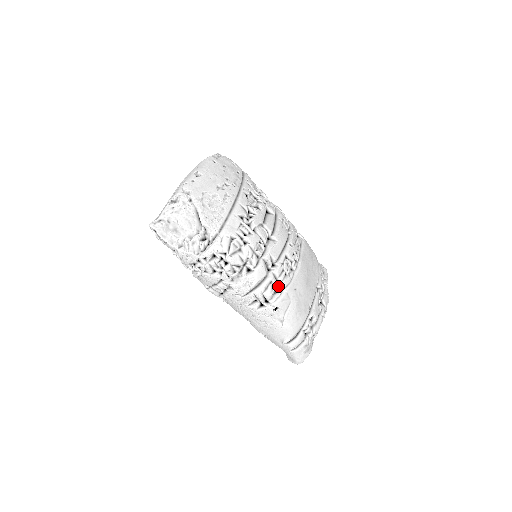
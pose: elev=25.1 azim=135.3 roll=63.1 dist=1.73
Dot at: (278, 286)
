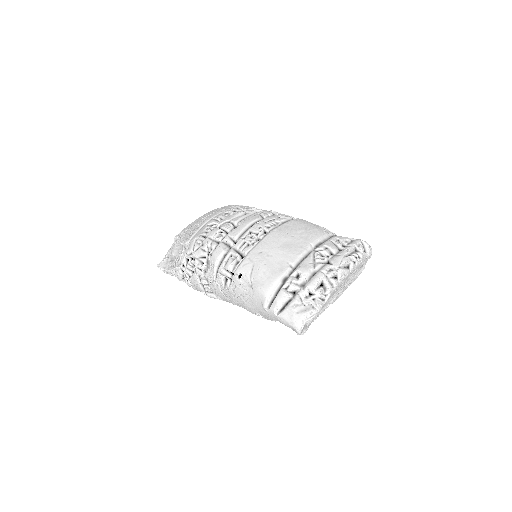
Dot at: occluded
